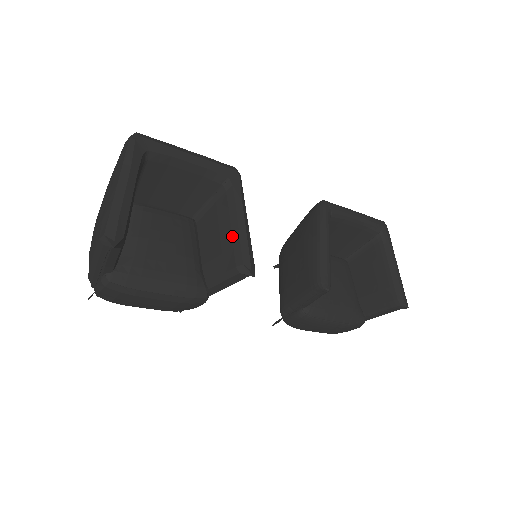
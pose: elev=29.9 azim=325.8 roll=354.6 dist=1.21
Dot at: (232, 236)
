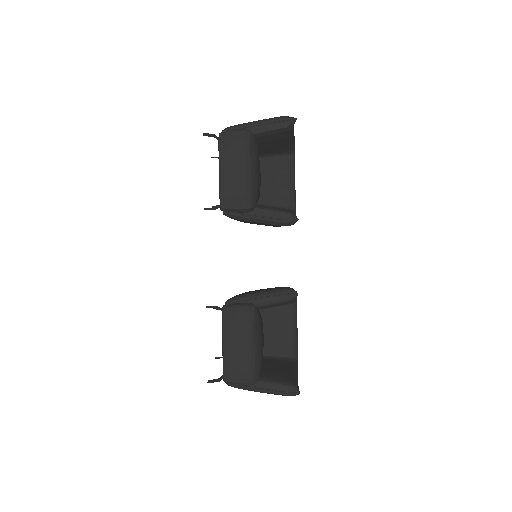
Dot at: occluded
